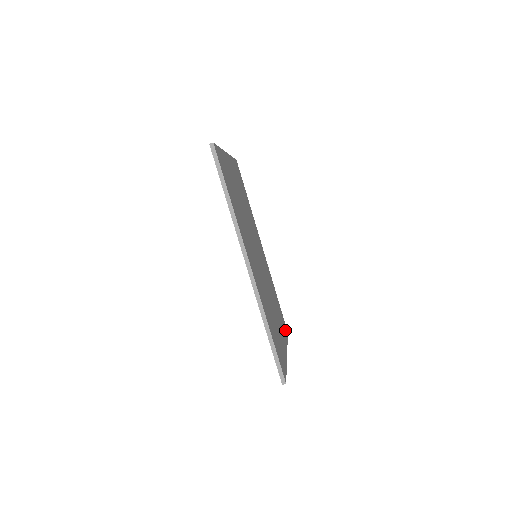
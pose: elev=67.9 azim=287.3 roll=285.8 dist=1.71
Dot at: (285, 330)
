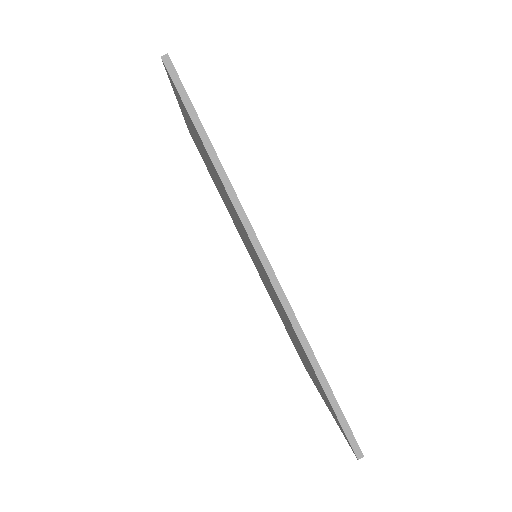
Dot at: occluded
